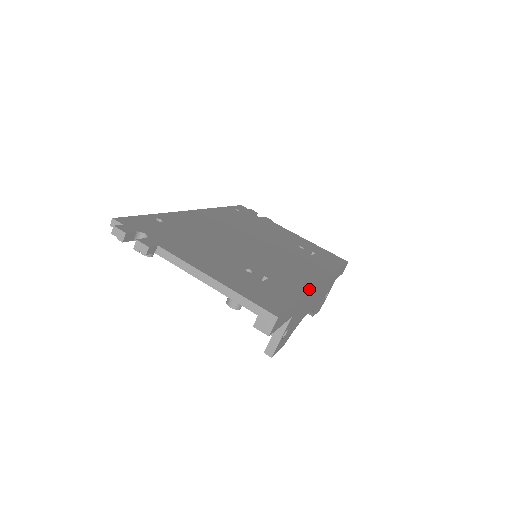
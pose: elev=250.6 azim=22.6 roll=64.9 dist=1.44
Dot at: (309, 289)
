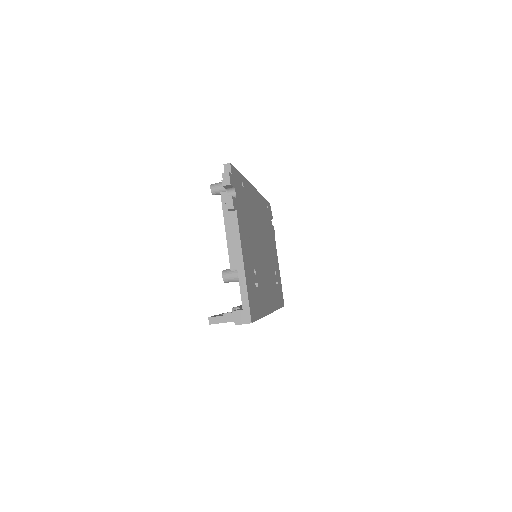
Dot at: (266, 313)
